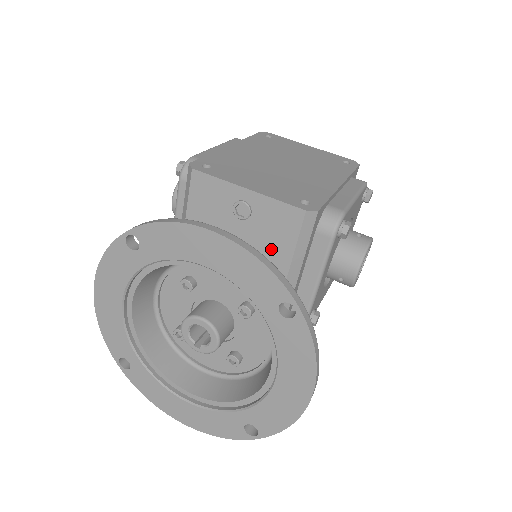
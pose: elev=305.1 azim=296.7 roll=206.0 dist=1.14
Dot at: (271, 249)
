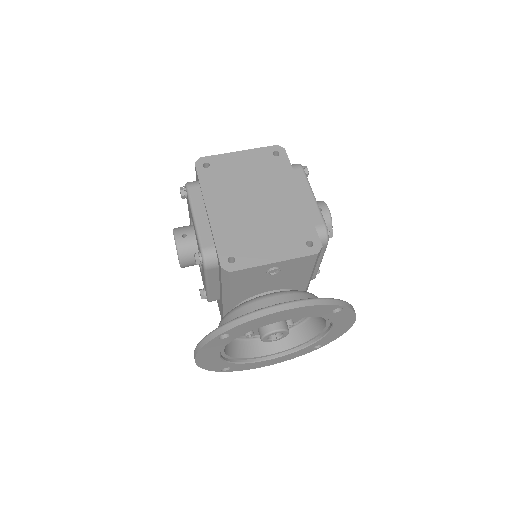
Dot at: (297, 275)
